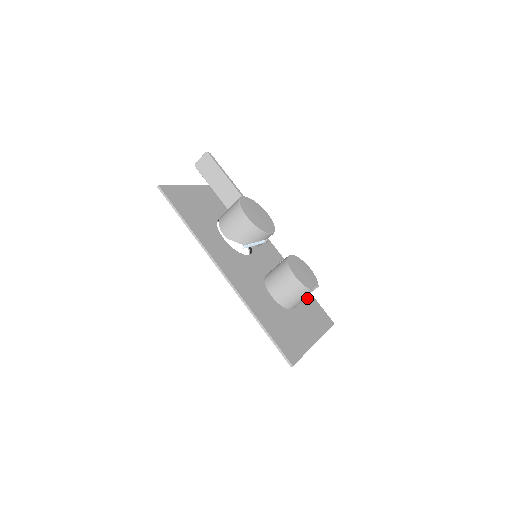
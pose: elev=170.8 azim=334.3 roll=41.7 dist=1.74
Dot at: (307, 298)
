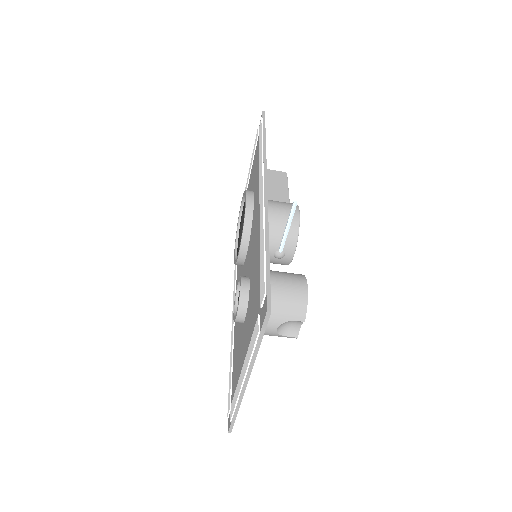
Dot at: occluded
